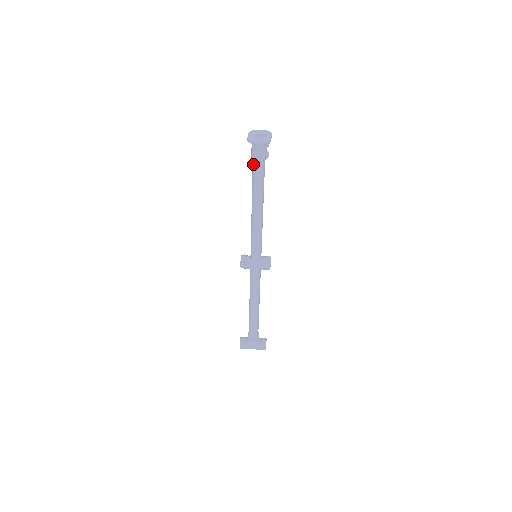
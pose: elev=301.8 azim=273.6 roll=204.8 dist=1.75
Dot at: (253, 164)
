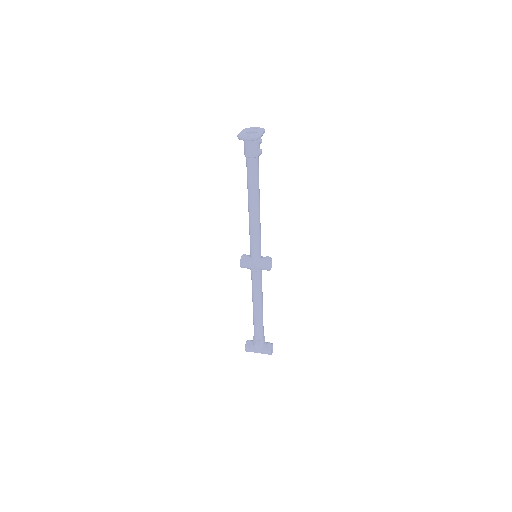
Dot at: (246, 161)
